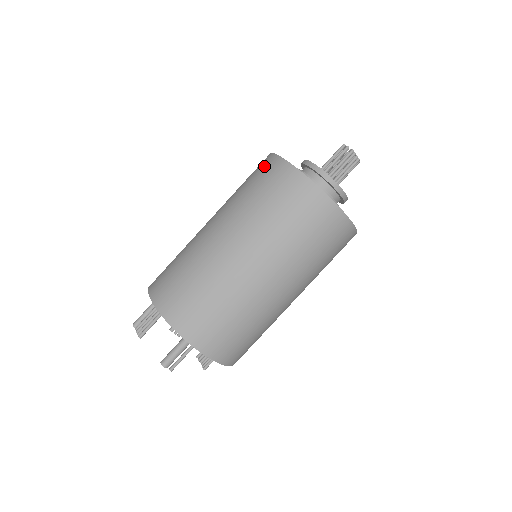
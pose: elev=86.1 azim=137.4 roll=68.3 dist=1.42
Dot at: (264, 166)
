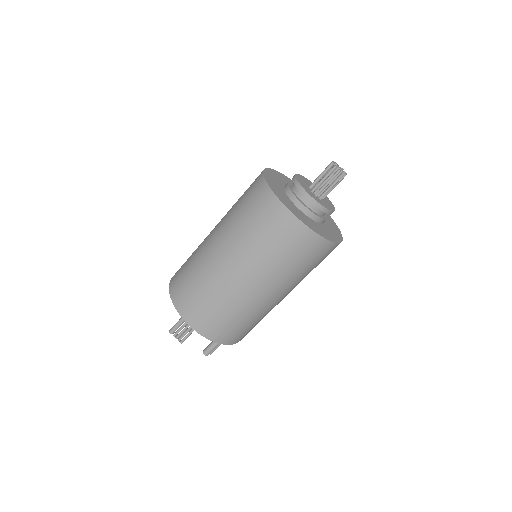
Dot at: (272, 214)
